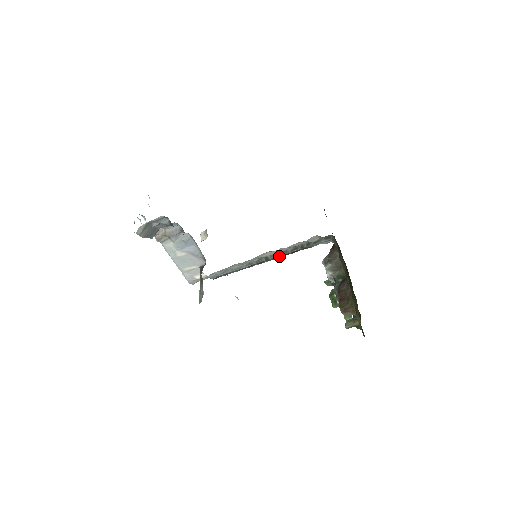
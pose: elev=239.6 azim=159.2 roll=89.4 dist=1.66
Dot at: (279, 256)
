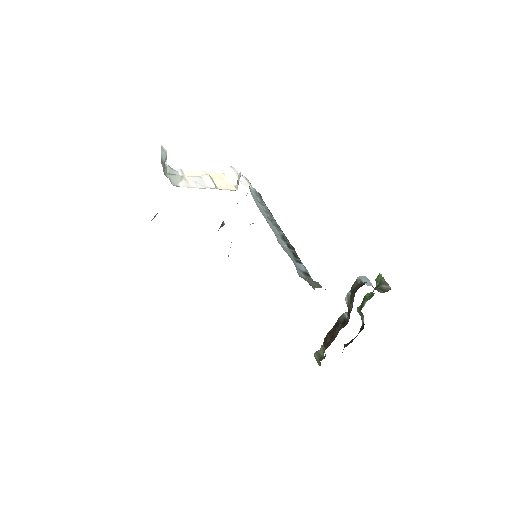
Dot at: occluded
